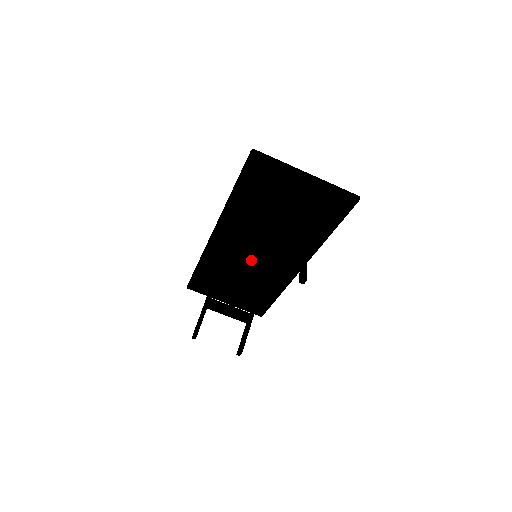
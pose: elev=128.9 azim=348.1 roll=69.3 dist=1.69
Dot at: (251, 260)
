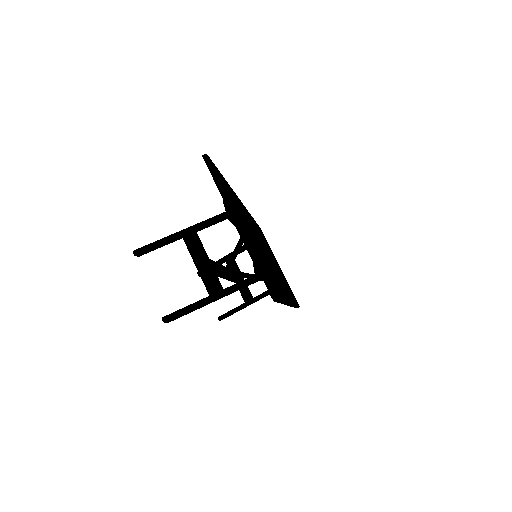
Dot at: occluded
